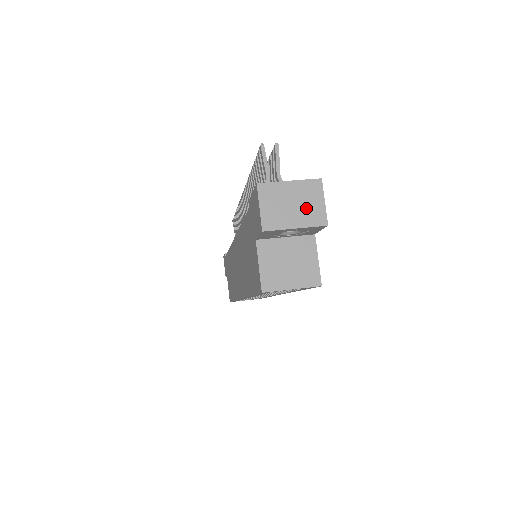
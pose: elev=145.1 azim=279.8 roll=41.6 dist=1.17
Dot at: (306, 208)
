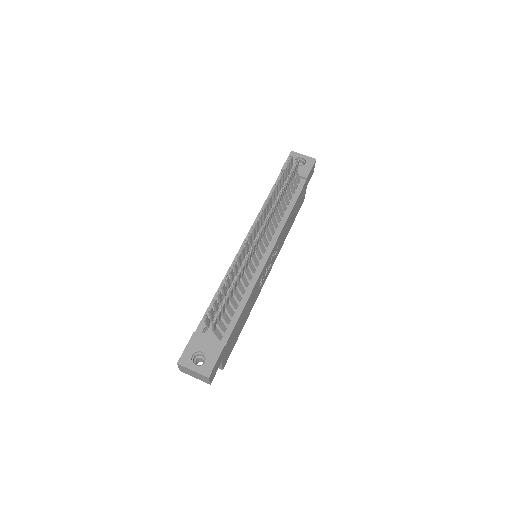
Dot at: (200, 378)
